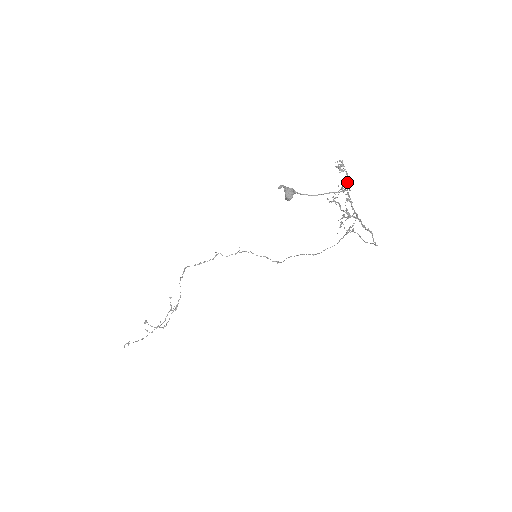
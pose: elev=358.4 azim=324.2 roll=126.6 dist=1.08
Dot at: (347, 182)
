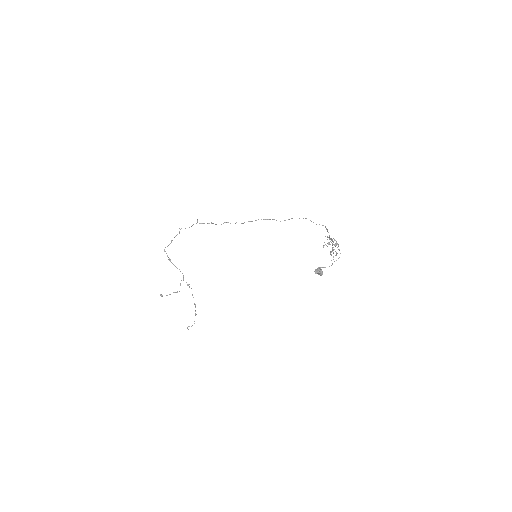
Dot at: occluded
